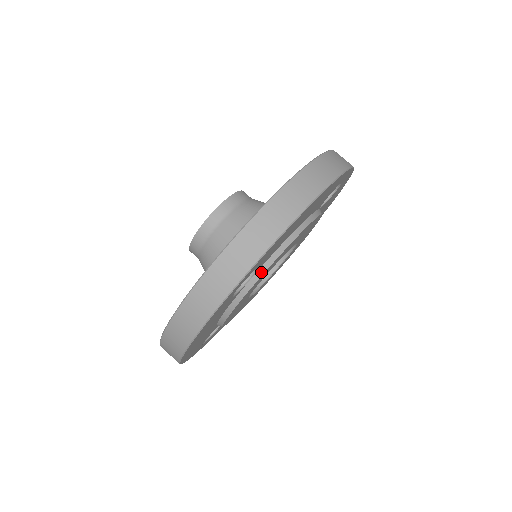
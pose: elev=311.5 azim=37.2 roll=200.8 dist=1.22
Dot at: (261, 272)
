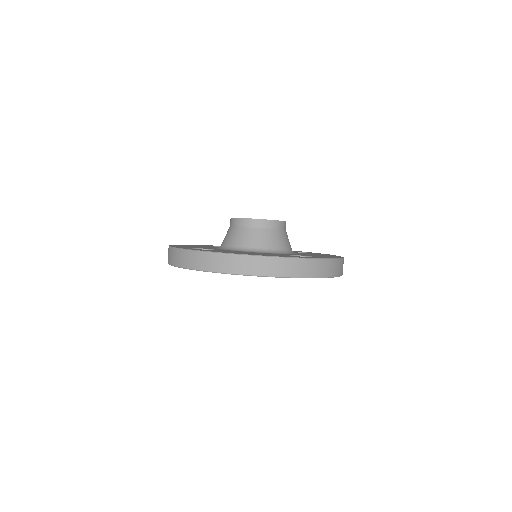
Dot at: occluded
